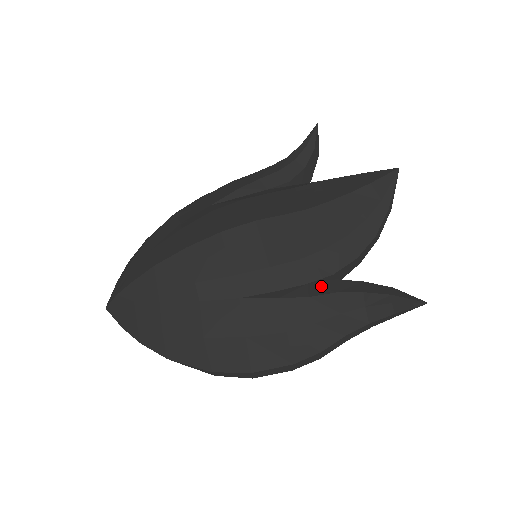
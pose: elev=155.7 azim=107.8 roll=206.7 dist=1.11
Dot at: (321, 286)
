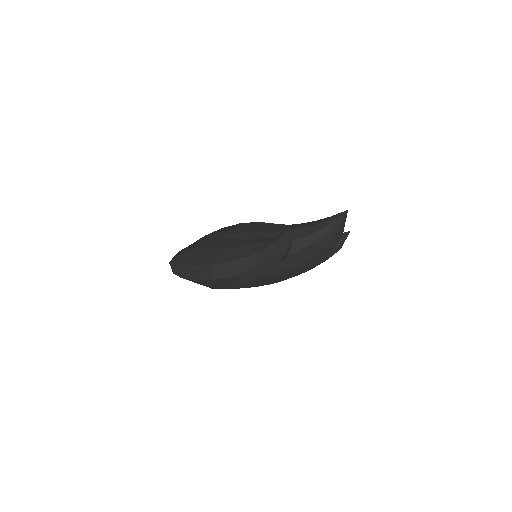
Dot at: occluded
